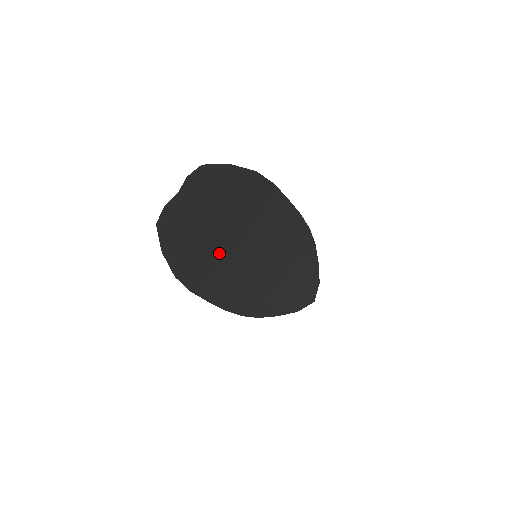
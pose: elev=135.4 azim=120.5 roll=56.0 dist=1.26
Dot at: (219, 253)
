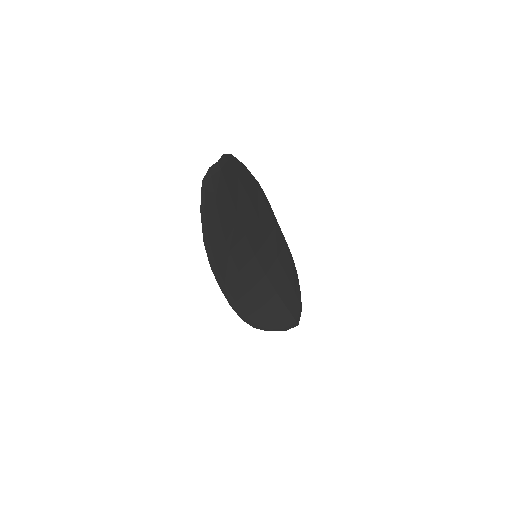
Dot at: (233, 236)
